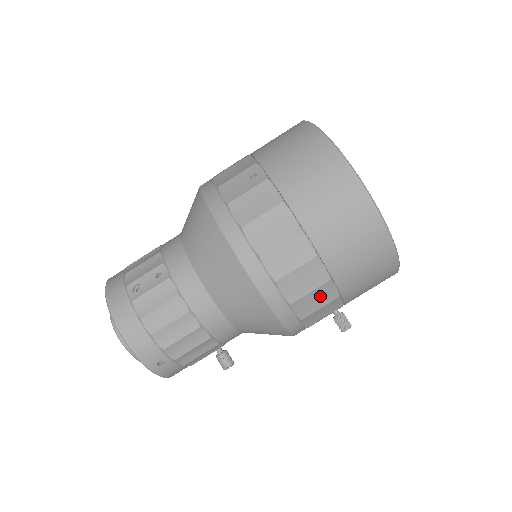
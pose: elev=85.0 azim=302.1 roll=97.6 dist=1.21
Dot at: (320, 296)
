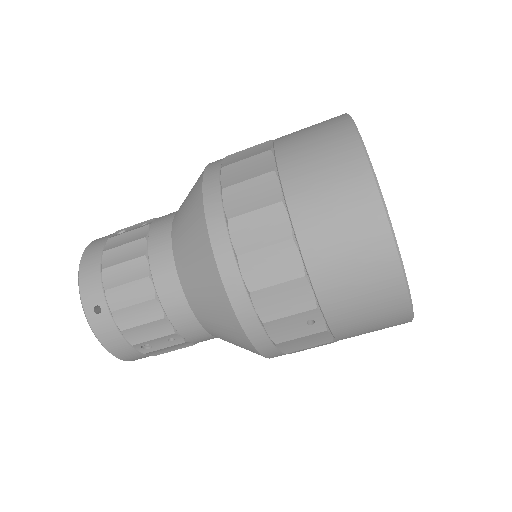
Dot at: occluded
